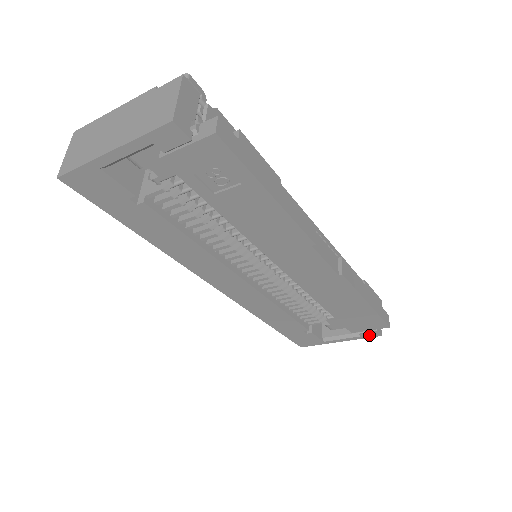
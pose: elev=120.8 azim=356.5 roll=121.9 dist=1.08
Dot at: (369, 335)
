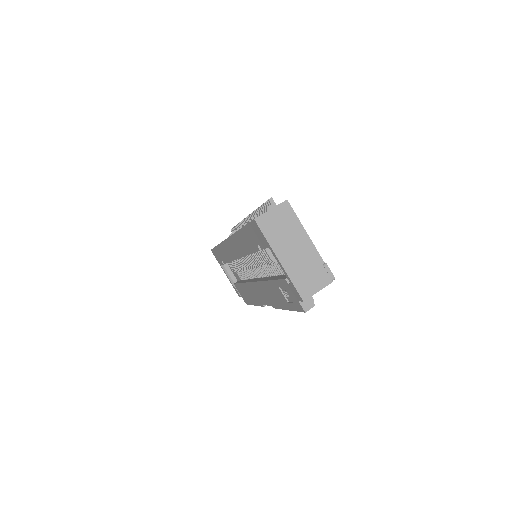
Dot at: occluded
